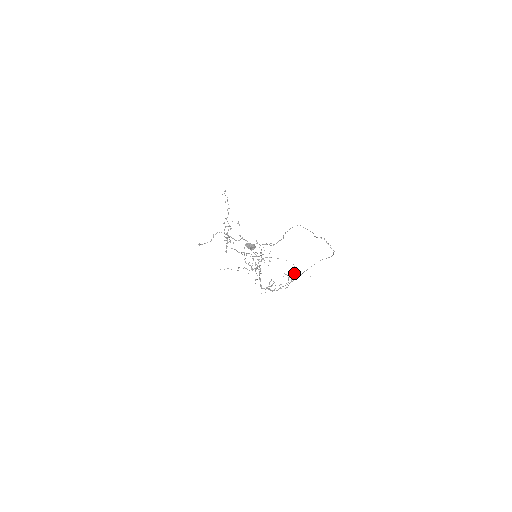
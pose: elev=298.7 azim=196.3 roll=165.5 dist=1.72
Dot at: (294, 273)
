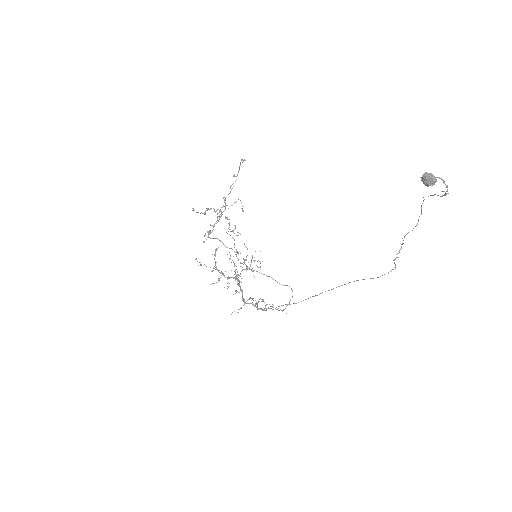
Dot at: occluded
